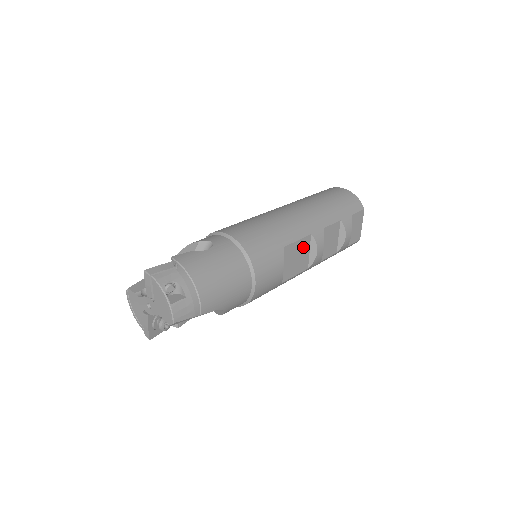
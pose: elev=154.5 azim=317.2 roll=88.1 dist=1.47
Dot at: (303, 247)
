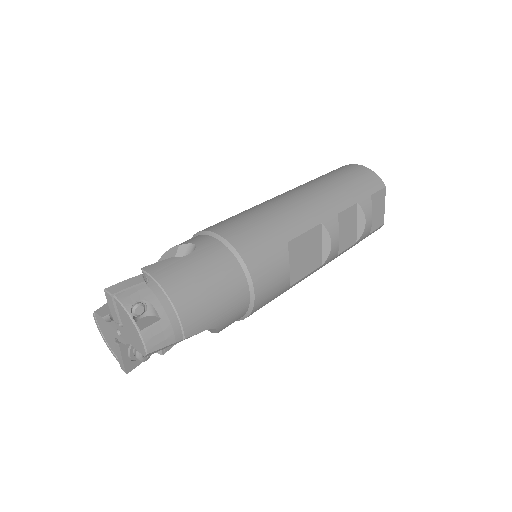
Dot at: (313, 240)
